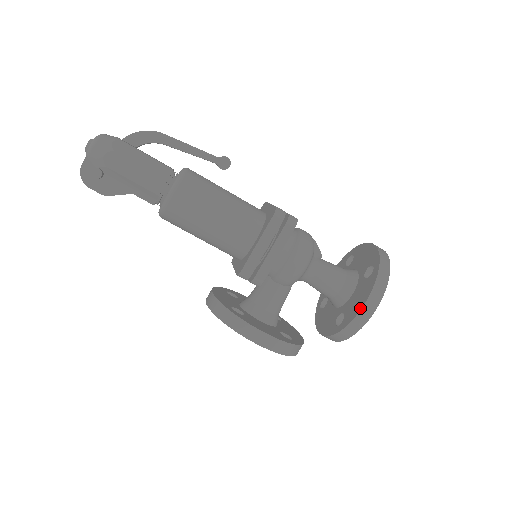
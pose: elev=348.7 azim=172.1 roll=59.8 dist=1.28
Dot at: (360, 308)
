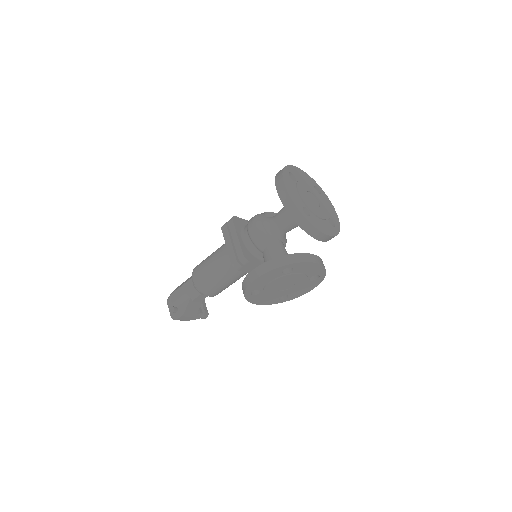
Dot at: (280, 198)
